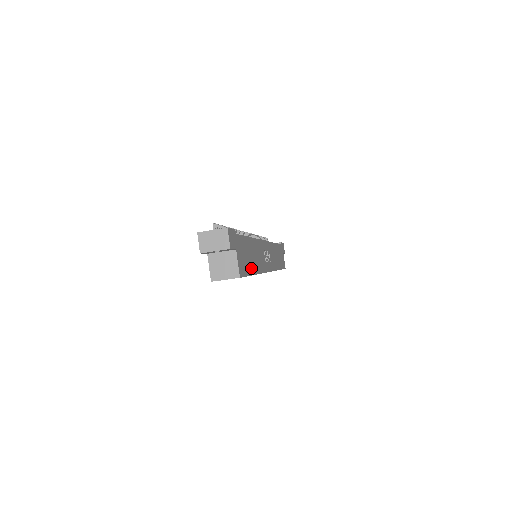
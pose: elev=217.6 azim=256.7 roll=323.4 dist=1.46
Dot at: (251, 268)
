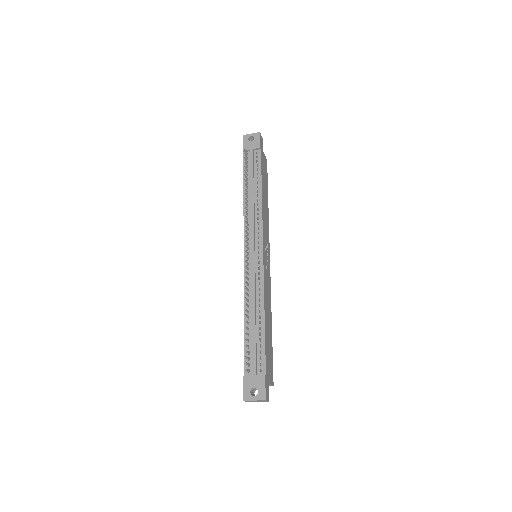
Dot at: (271, 339)
